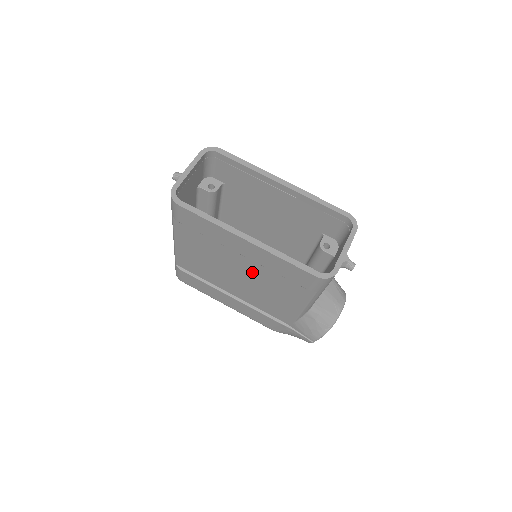
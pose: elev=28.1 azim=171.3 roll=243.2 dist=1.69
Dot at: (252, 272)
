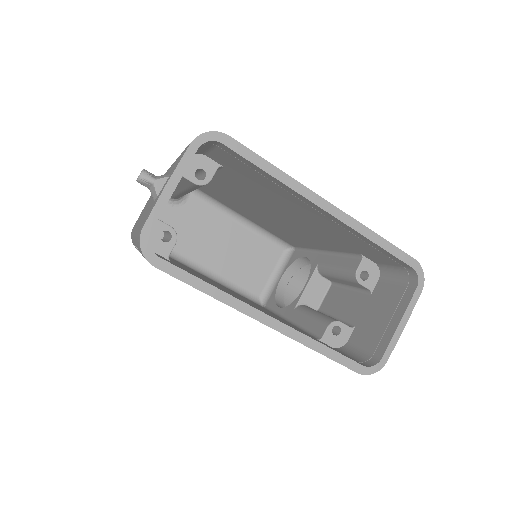
Dot at: occluded
